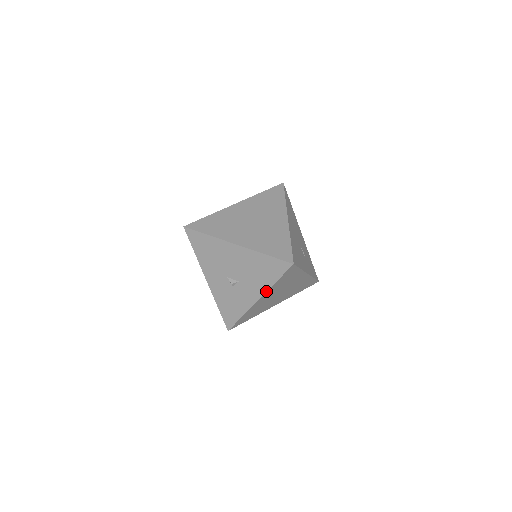
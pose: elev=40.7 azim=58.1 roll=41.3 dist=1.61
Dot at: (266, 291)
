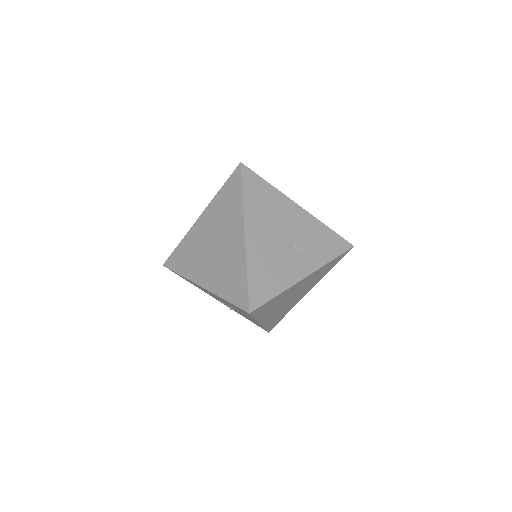
Dot at: occluded
